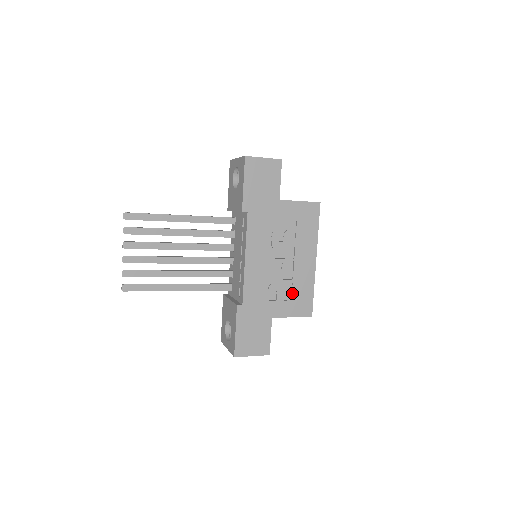
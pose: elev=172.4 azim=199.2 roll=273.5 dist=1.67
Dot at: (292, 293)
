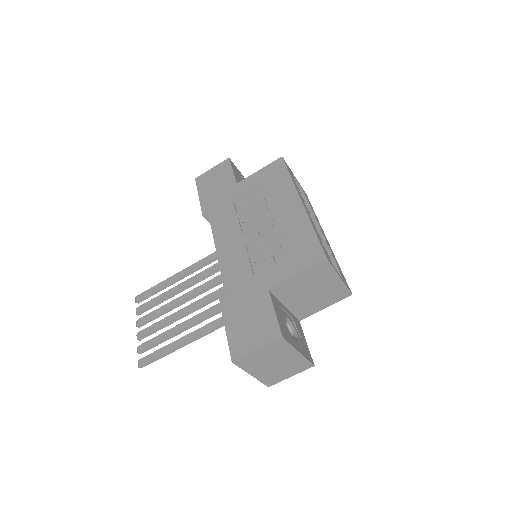
Dot at: (285, 249)
